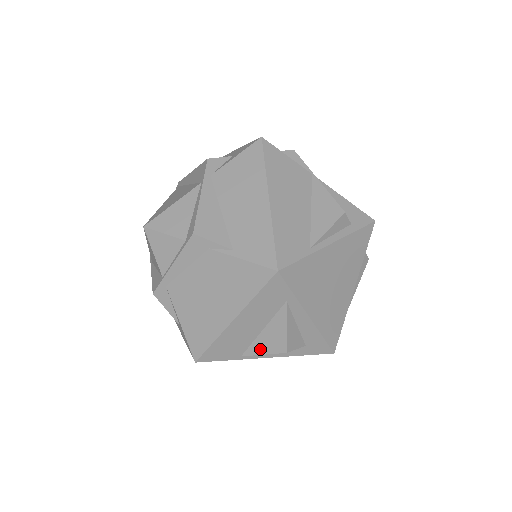
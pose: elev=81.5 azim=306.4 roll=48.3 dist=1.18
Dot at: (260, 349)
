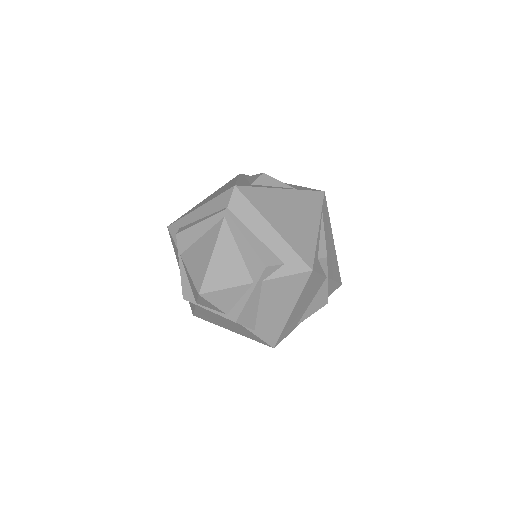
Dot at: occluded
